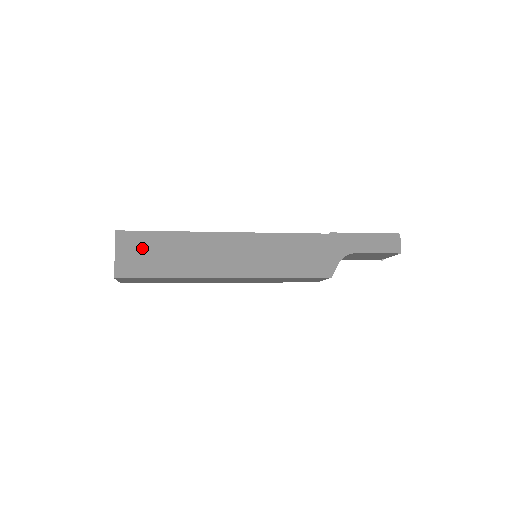
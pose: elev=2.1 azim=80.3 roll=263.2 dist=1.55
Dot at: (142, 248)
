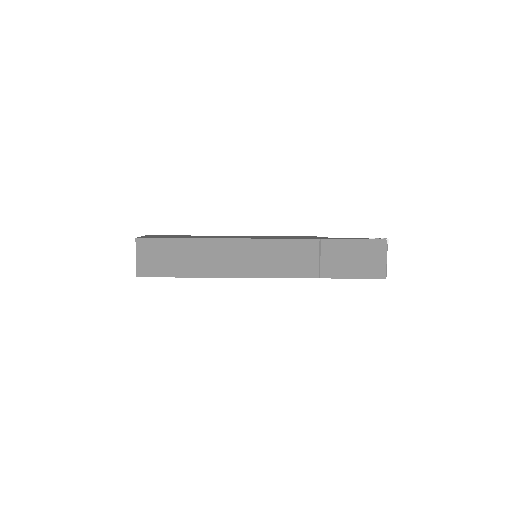
Dot at: occluded
